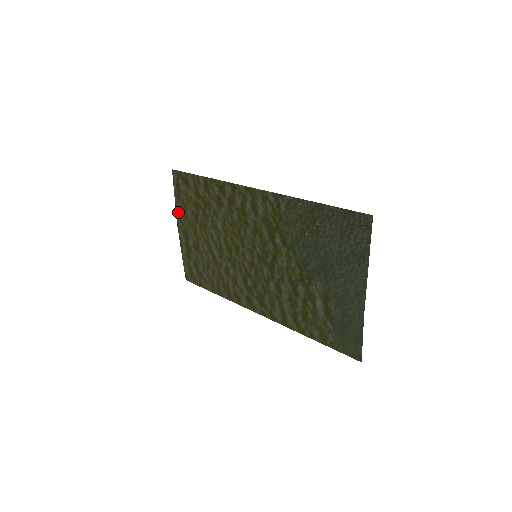
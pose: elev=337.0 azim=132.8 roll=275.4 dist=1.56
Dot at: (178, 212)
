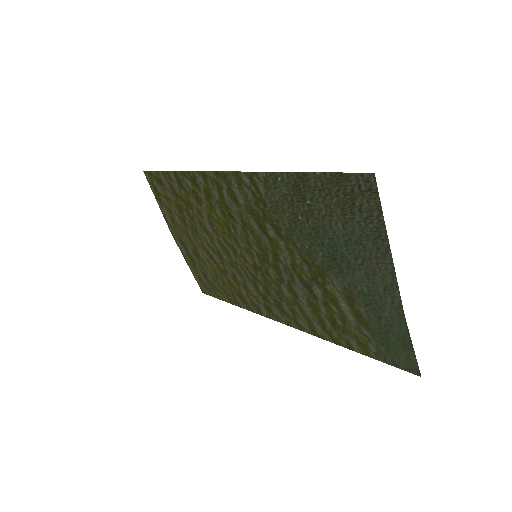
Dot at: (166, 219)
